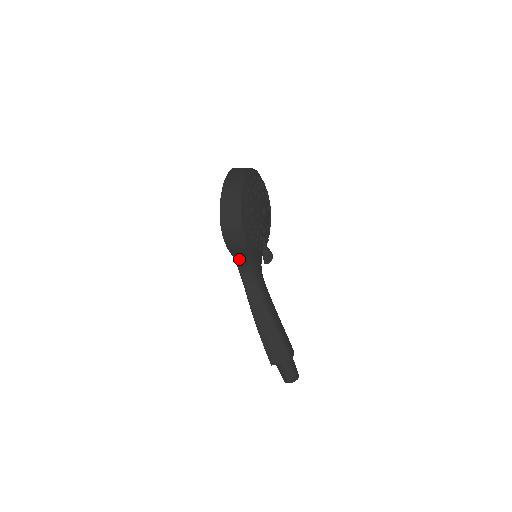
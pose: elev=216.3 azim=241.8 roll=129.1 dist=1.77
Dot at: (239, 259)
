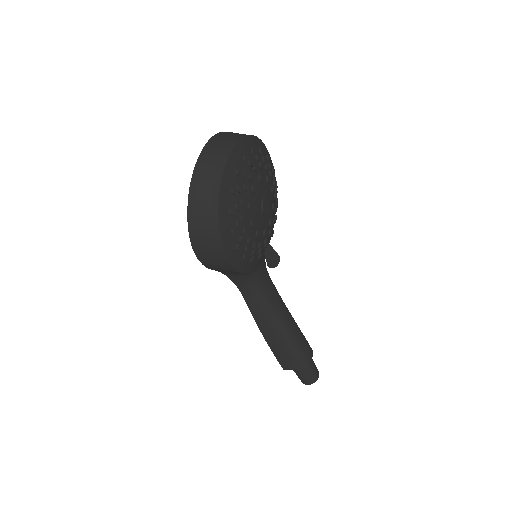
Dot at: (229, 273)
